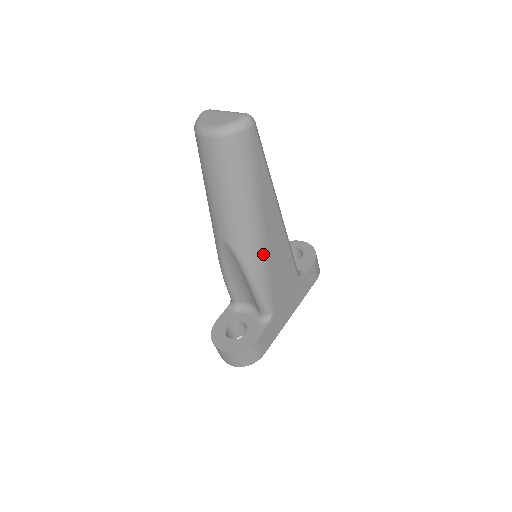
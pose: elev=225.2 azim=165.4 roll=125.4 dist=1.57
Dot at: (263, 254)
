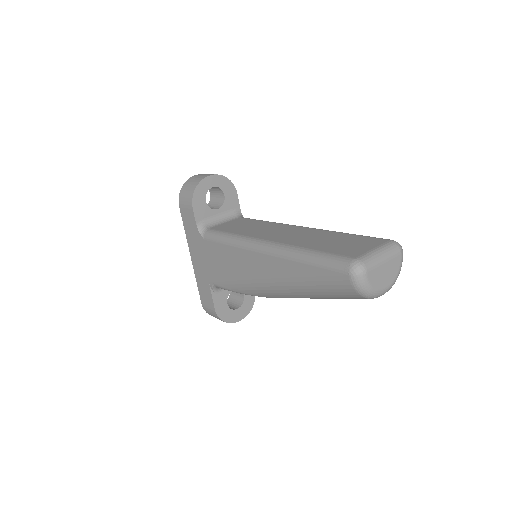
Dot at: occluded
